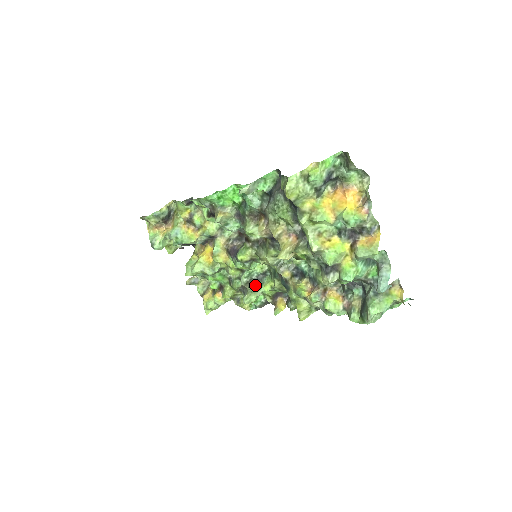
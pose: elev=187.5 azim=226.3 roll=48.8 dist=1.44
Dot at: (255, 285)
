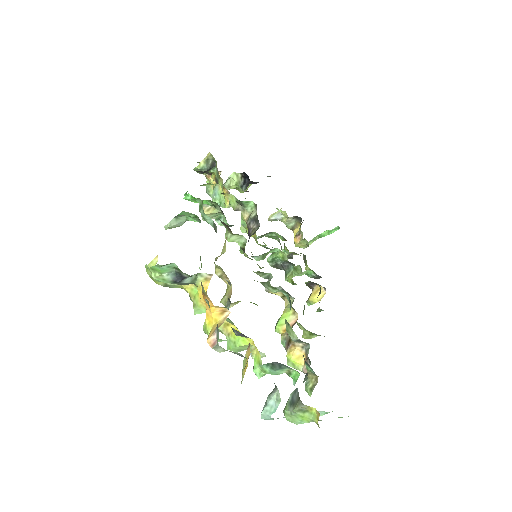
Dot at: occluded
